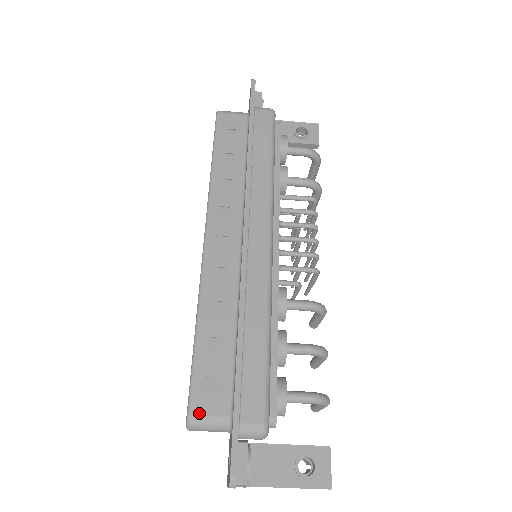
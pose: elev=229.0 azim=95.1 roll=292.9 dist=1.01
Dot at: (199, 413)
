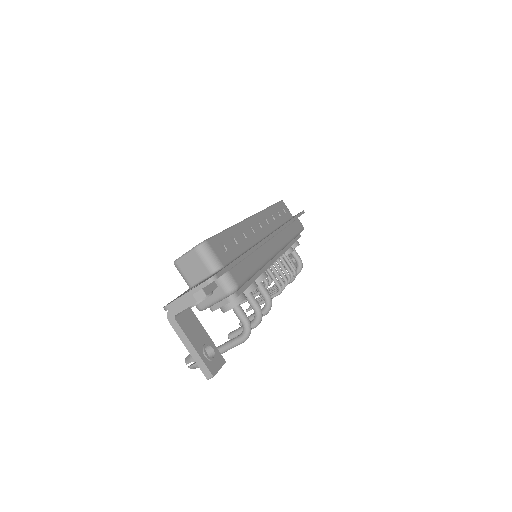
Dot at: (212, 246)
